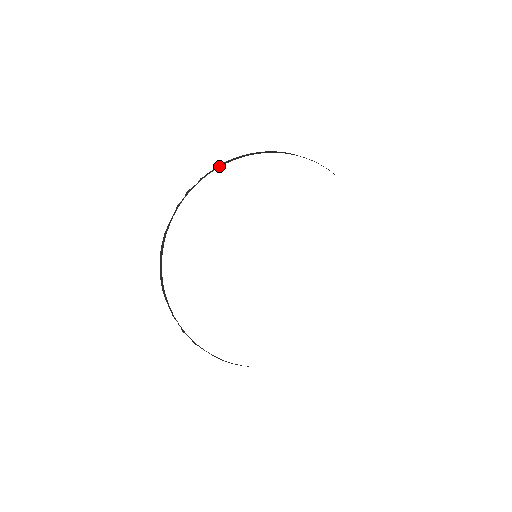
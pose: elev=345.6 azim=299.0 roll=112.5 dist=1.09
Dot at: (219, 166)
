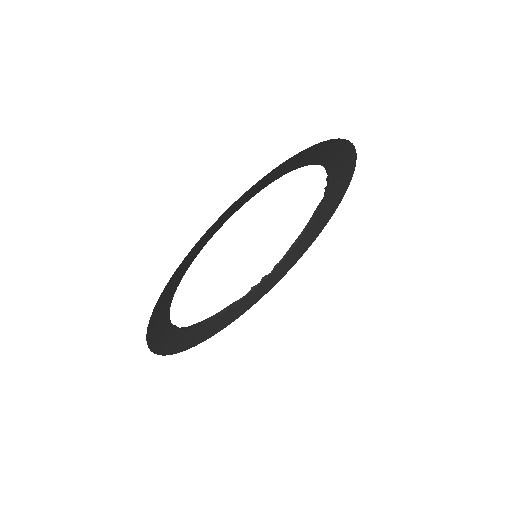
Dot at: (288, 253)
